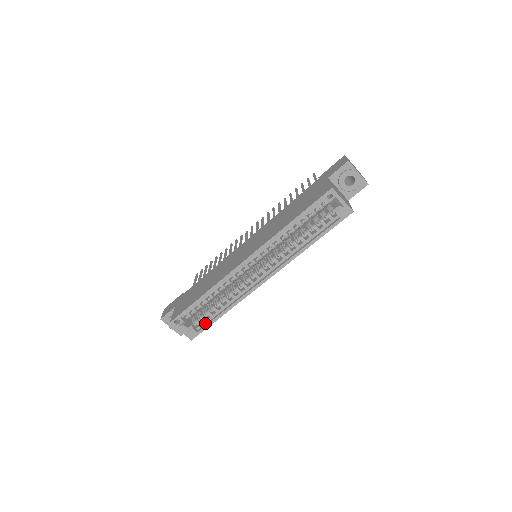
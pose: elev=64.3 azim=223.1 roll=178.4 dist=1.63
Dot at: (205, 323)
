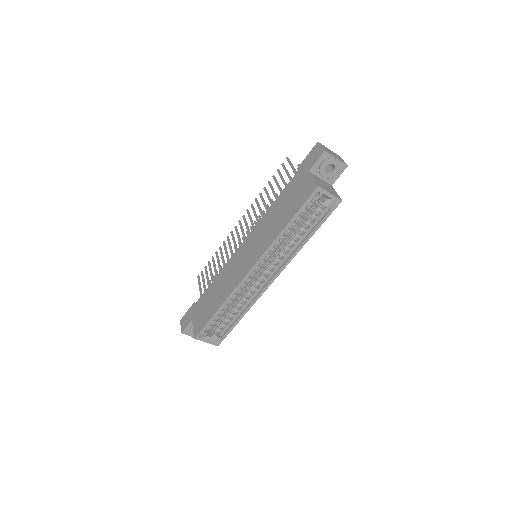
Dot at: (226, 329)
